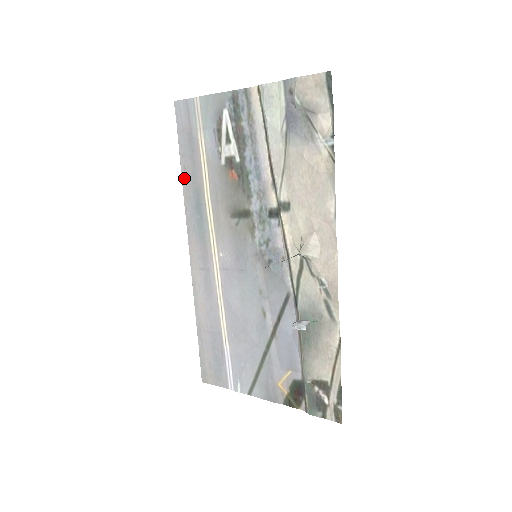
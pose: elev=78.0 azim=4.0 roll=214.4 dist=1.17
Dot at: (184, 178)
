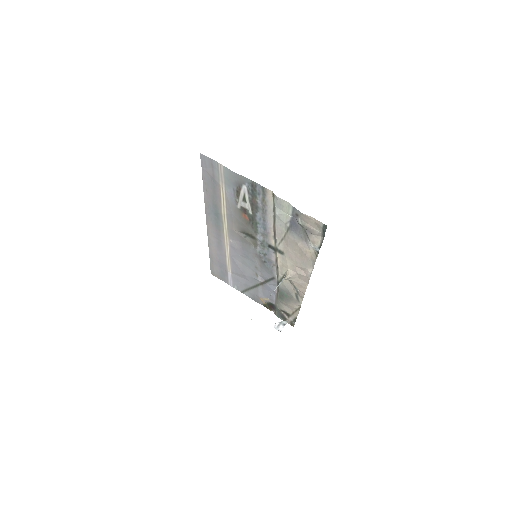
Dot at: (206, 194)
